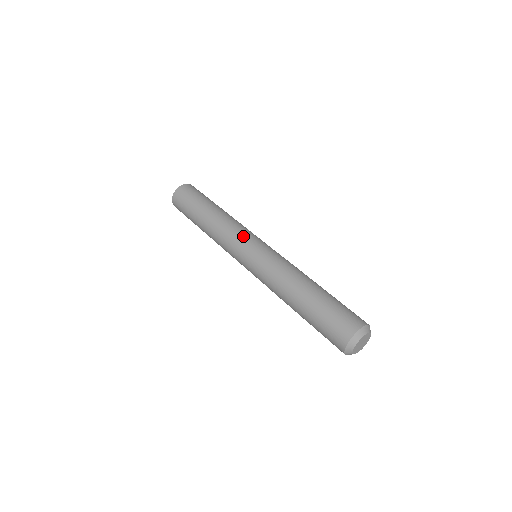
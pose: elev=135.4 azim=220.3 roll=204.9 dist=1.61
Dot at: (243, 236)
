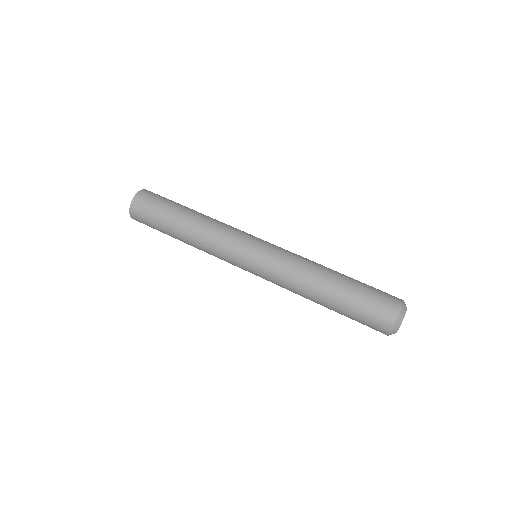
Dot at: (241, 235)
